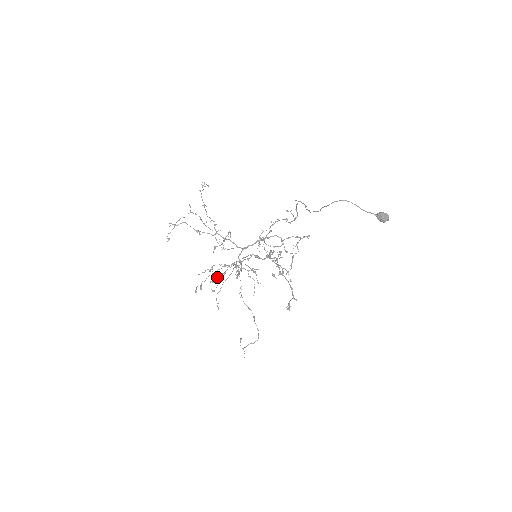
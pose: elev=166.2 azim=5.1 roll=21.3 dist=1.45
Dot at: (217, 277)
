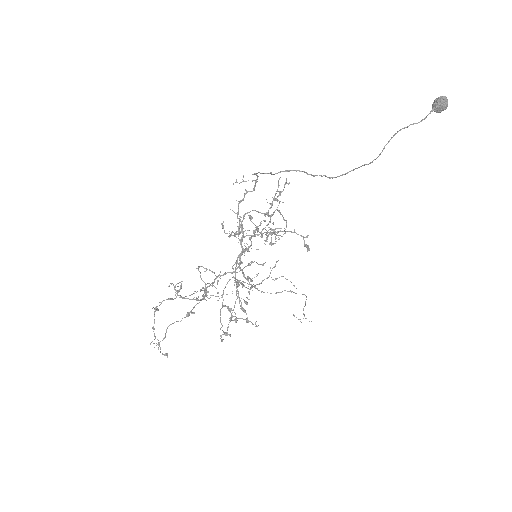
Dot at: (228, 309)
